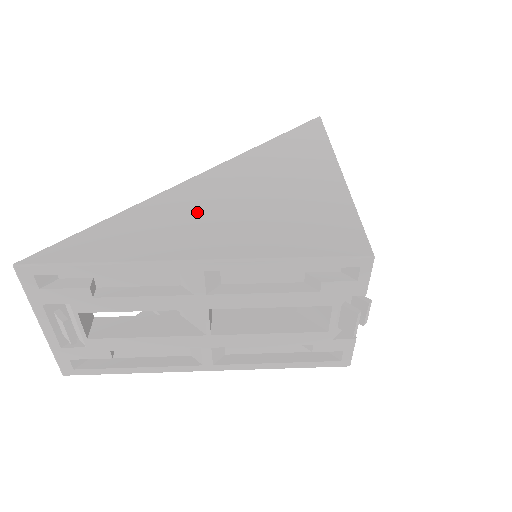
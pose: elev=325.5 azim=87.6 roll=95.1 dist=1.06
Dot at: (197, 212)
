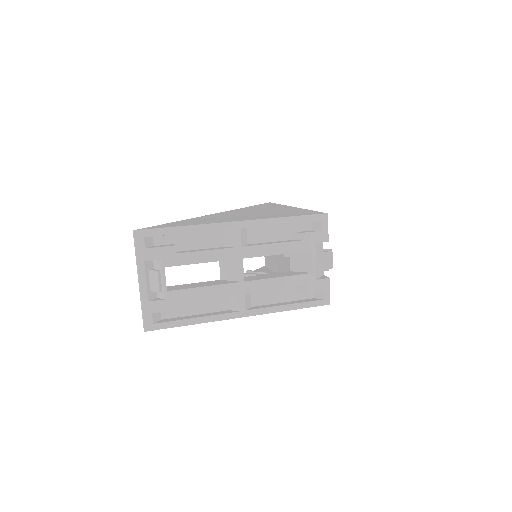
Dot at: (224, 217)
